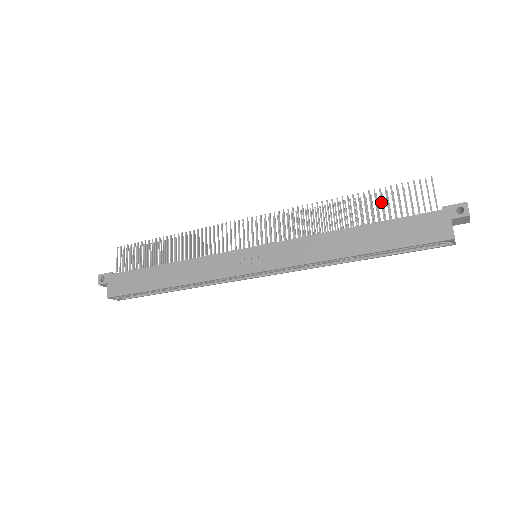
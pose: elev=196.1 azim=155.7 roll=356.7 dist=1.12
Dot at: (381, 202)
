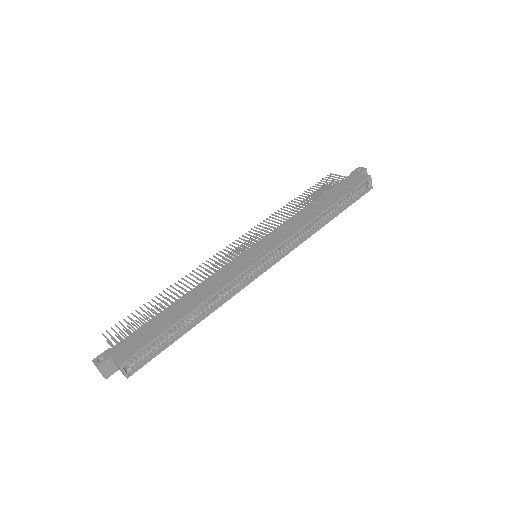
Dot at: (315, 191)
